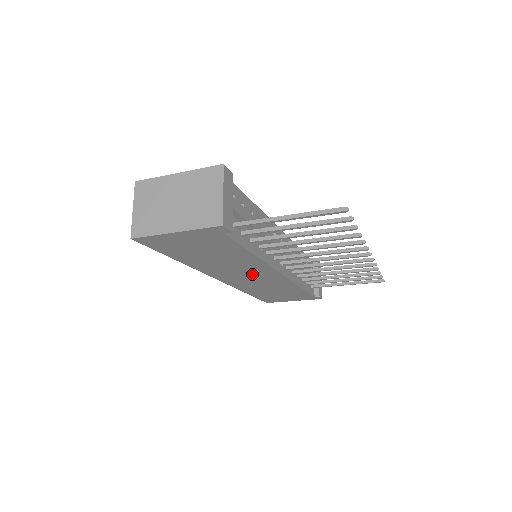
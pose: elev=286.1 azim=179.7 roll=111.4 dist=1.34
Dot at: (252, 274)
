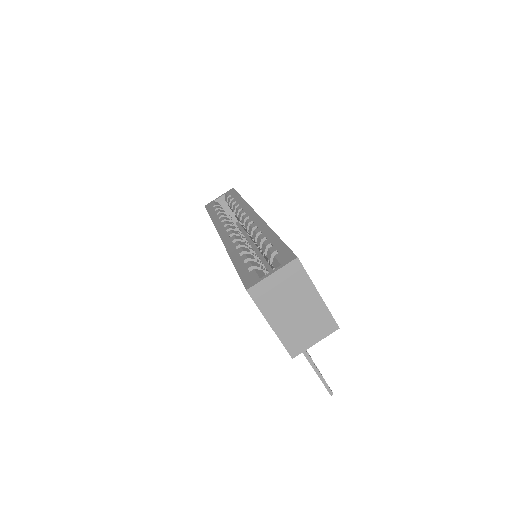
Dot at: occluded
